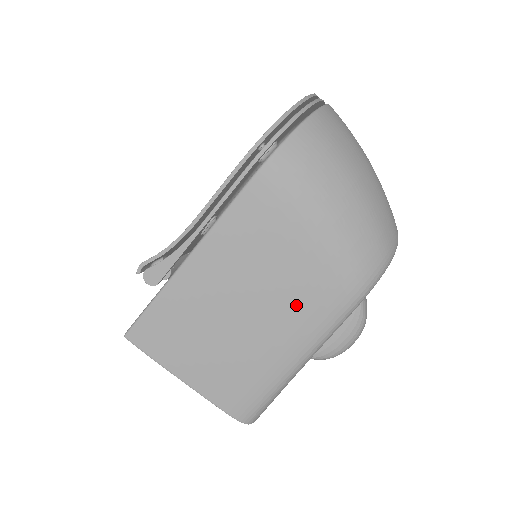
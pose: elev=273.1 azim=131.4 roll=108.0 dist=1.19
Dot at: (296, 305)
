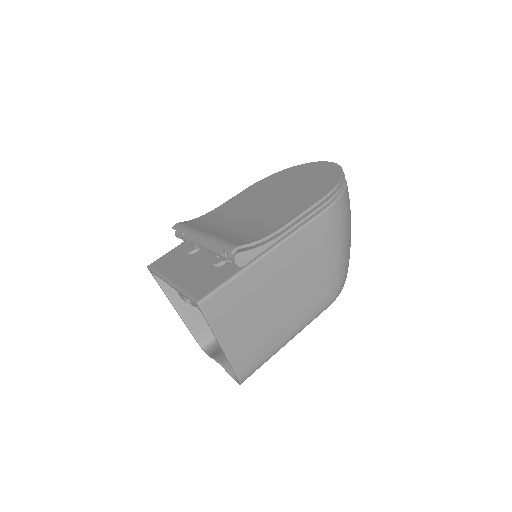
Dot at: (309, 299)
